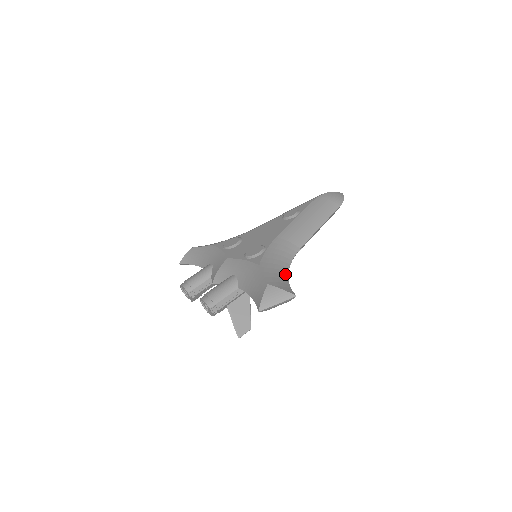
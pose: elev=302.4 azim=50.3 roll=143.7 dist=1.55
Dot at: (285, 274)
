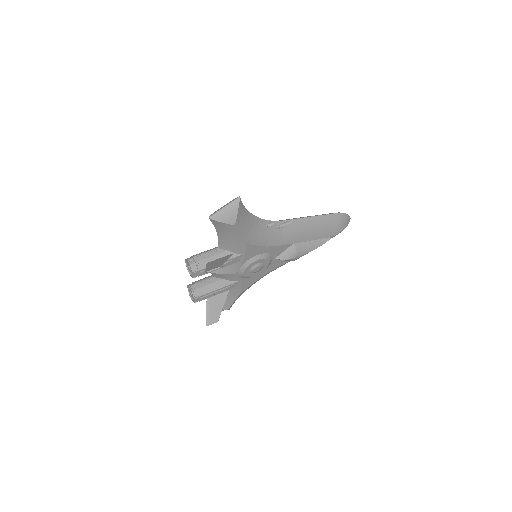
Dot at: occluded
